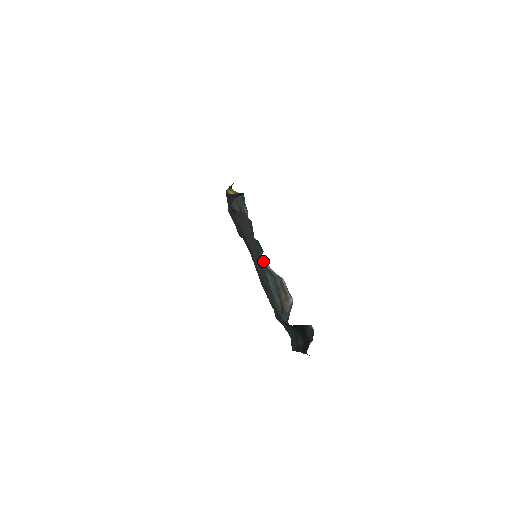
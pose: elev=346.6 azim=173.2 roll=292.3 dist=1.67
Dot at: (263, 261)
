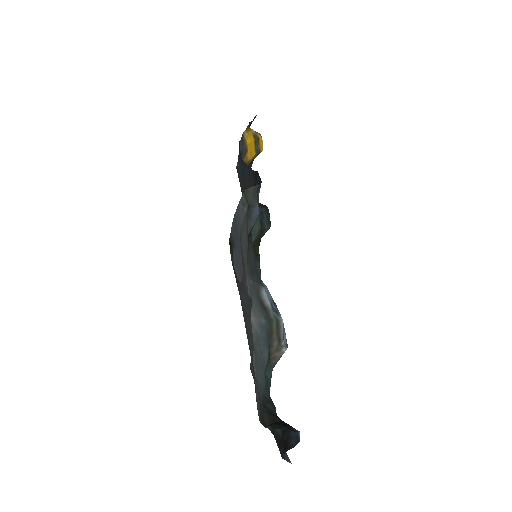
Dot at: (261, 290)
